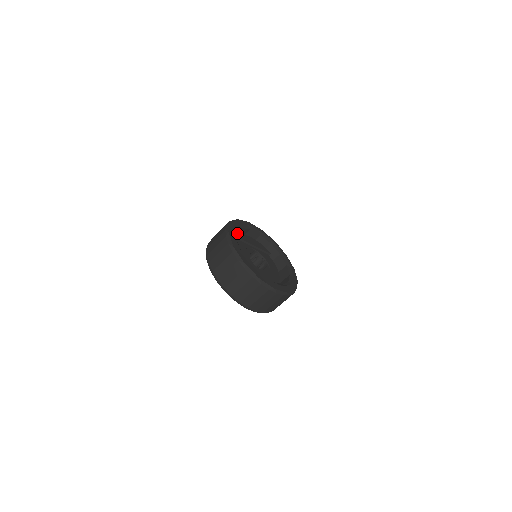
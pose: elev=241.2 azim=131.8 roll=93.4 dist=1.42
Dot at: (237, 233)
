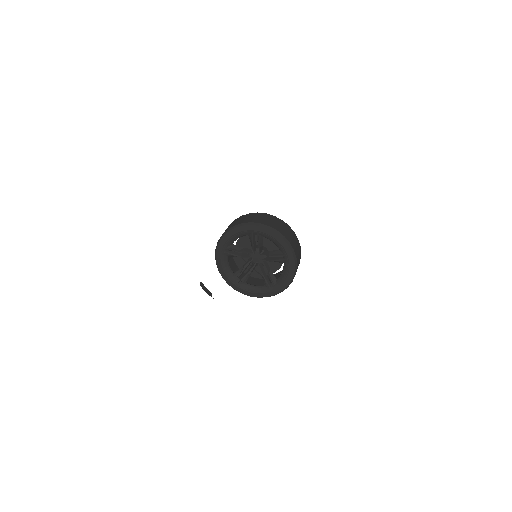
Dot at: (232, 257)
